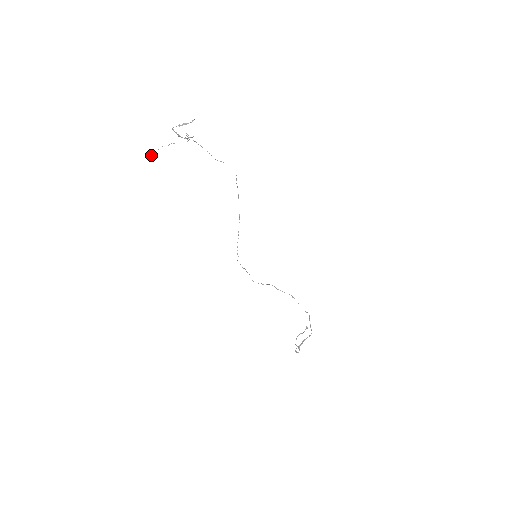
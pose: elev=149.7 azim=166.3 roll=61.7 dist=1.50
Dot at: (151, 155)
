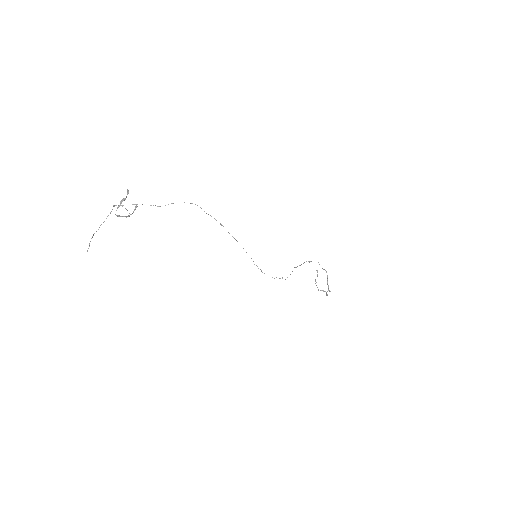
Dot at: occluded
